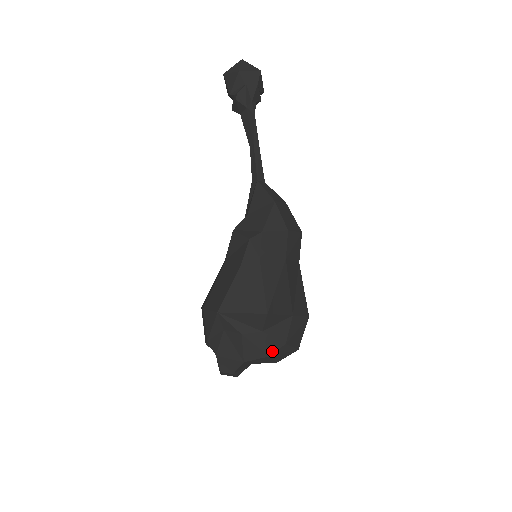
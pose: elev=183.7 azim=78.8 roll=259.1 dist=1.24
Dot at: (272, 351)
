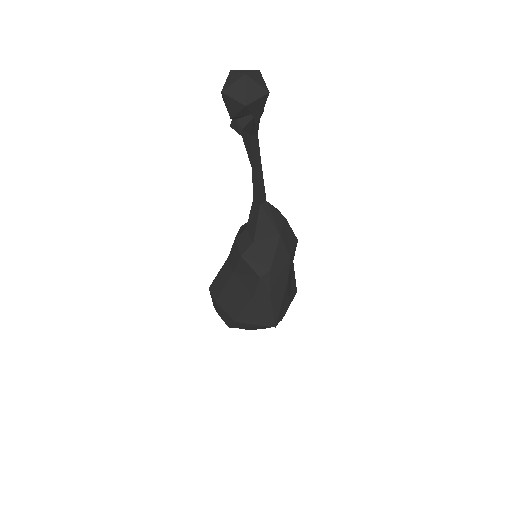
Dot at: occluded
